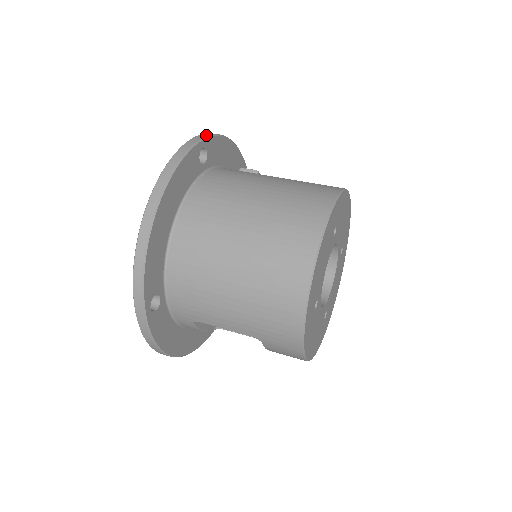
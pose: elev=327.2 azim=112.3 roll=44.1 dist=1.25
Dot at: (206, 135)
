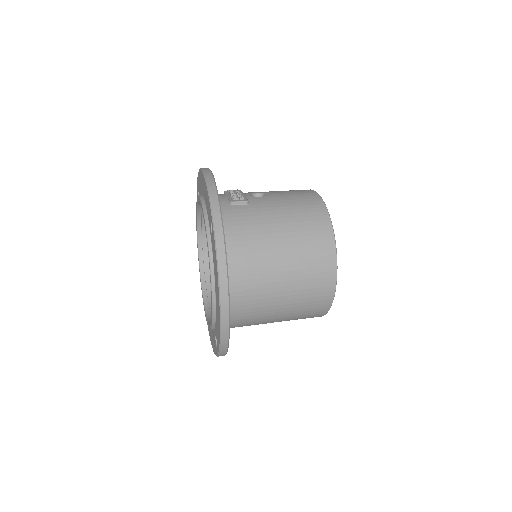
Dot at: (218, 209)
